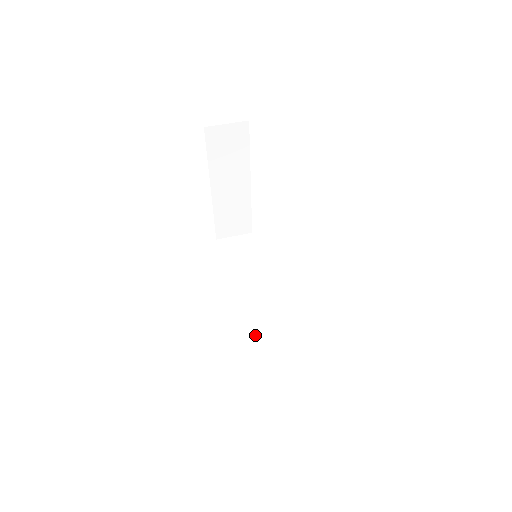
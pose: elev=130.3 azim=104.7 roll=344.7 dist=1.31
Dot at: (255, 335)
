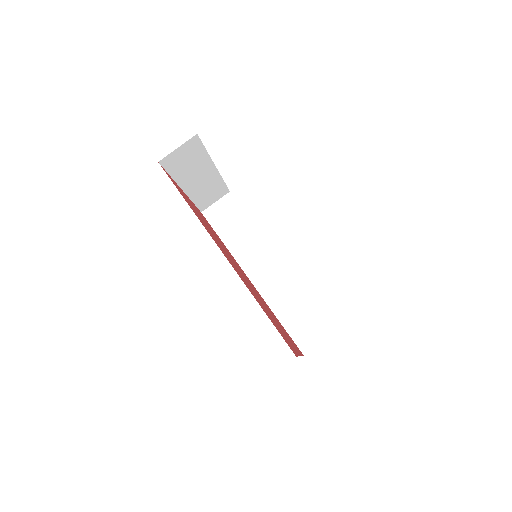
Dot at: (275, 299)
